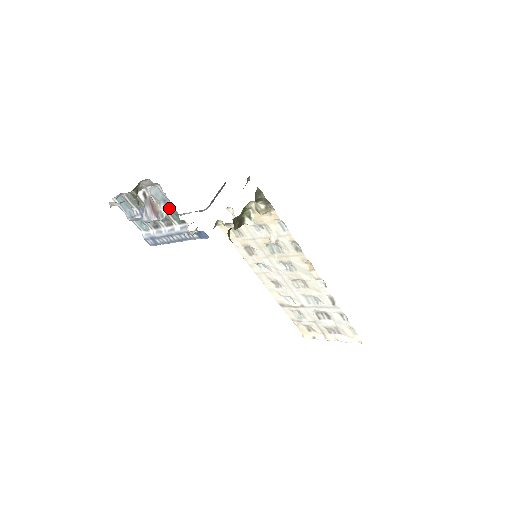
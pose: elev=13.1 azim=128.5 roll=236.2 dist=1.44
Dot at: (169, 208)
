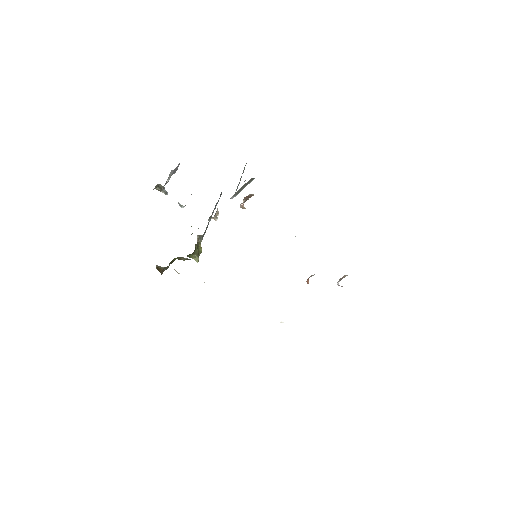
Dot at: (181, 205)
